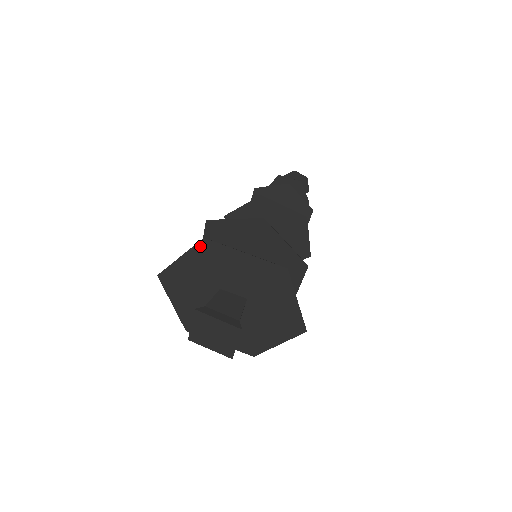
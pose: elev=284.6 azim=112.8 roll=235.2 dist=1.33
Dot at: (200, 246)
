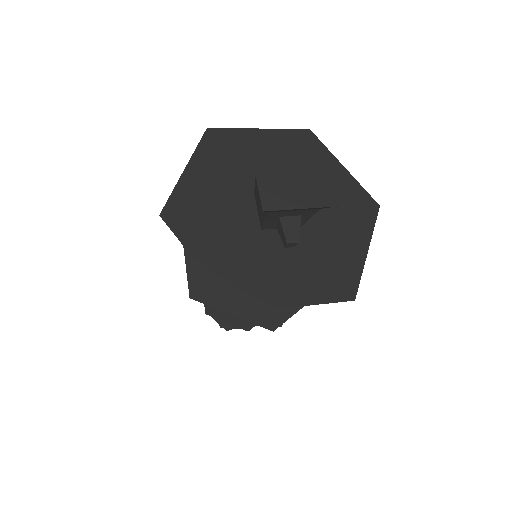
Dot at: (206, 141)
